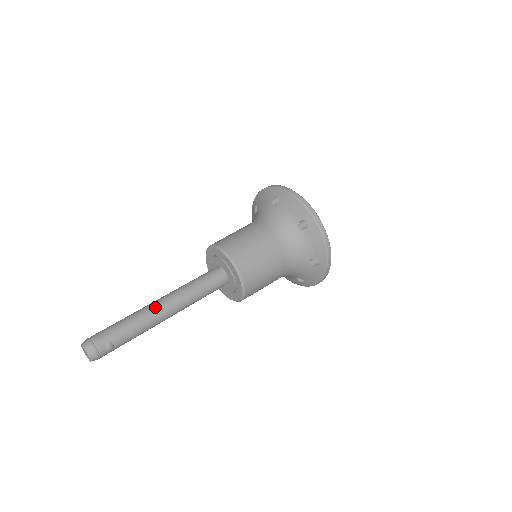
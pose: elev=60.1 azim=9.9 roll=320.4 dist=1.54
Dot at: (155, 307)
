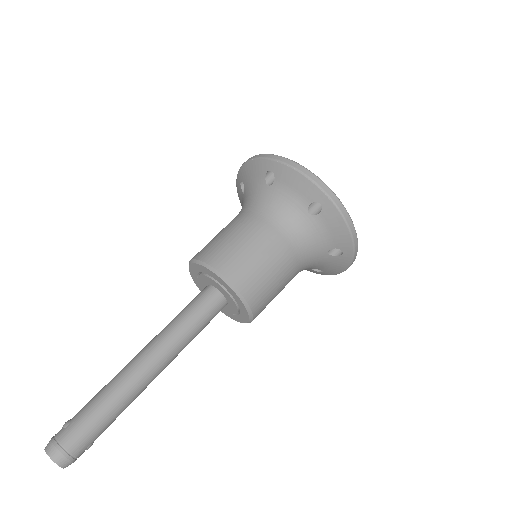
Dot at: (145, 379)
